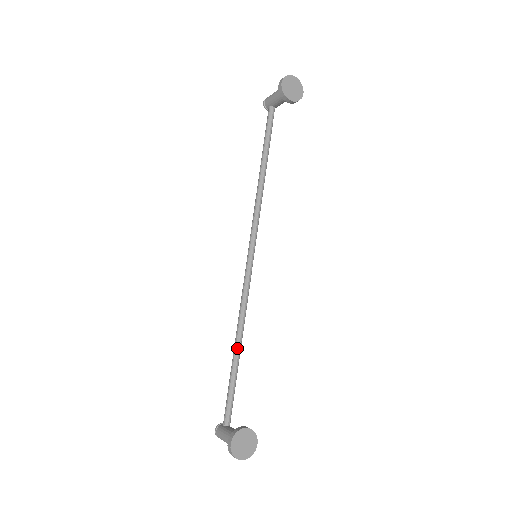
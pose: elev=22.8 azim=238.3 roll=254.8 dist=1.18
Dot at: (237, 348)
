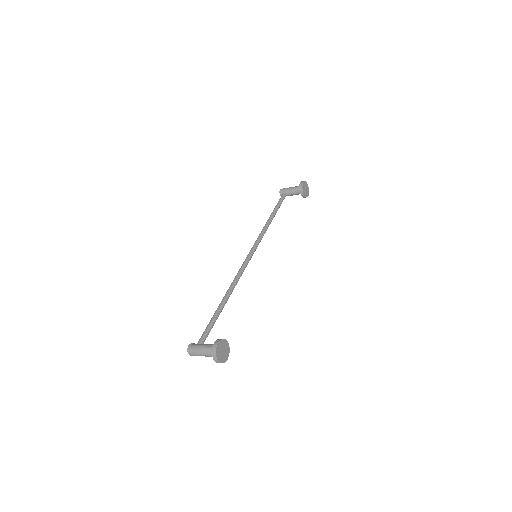
Dot at: (225, 300)
